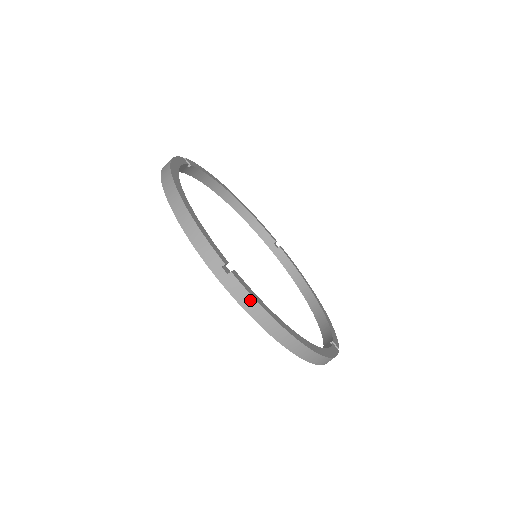
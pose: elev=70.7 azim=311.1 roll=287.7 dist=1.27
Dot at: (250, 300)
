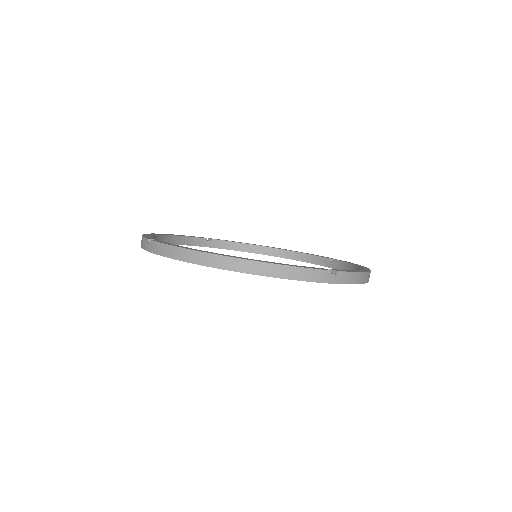
Dot at: (164, 247)
